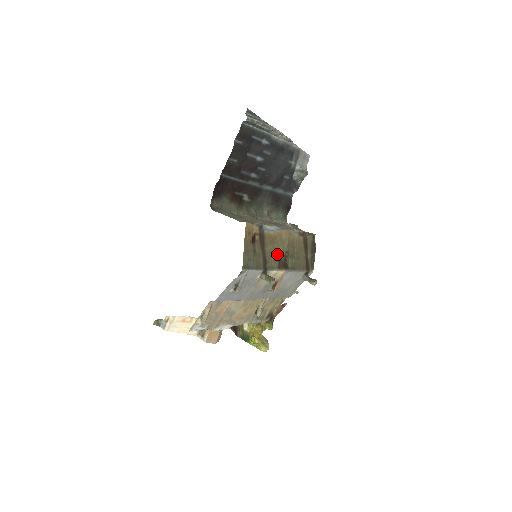
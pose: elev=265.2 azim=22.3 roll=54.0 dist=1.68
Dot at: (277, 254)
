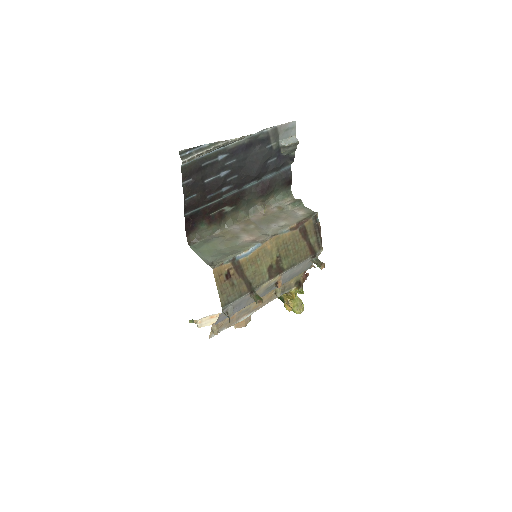
Dot at: (264, 267)
